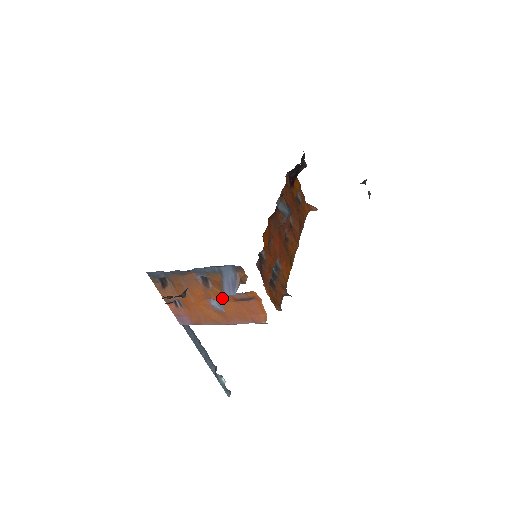
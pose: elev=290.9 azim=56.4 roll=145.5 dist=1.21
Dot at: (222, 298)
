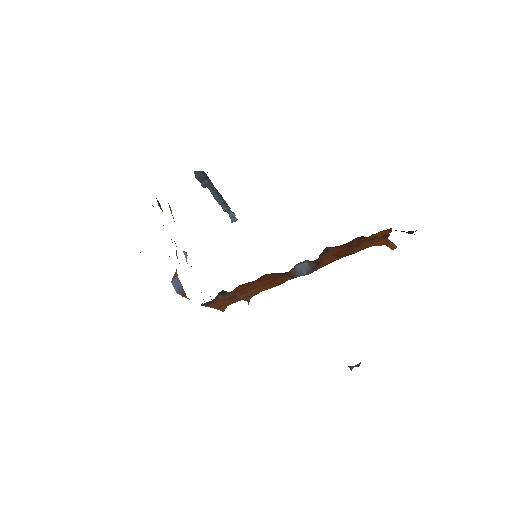
Dot at: occluded
